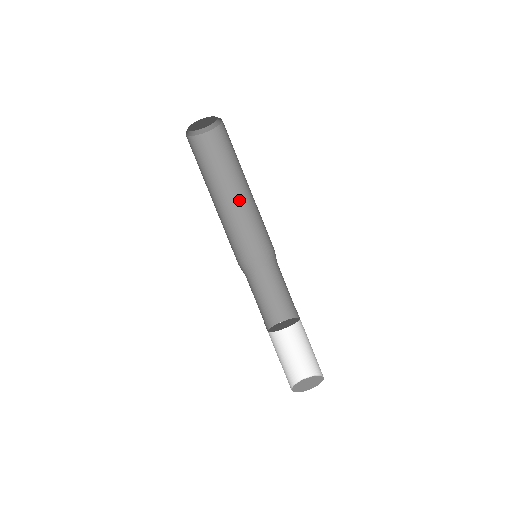
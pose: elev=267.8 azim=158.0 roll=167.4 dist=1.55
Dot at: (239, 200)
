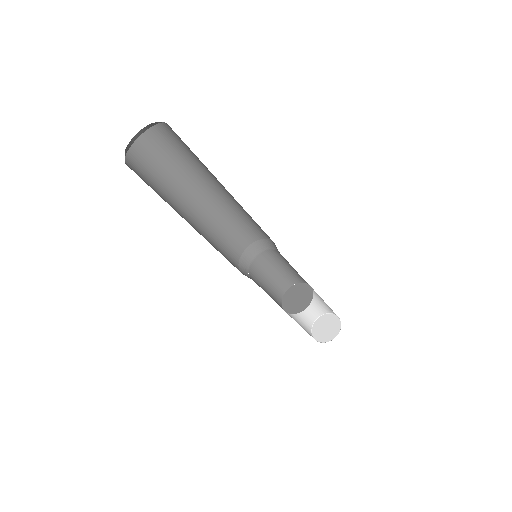
Dot at: (213, 199)
